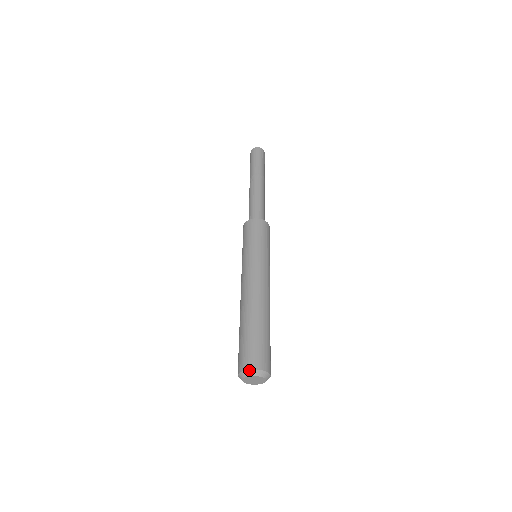
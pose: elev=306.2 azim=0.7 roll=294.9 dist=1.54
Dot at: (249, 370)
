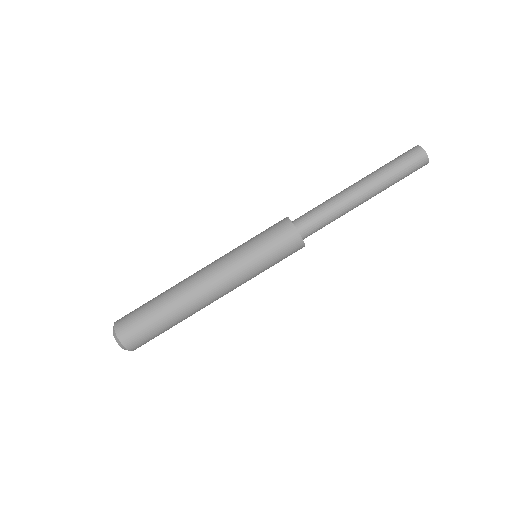
Dot at: (114, 331)
